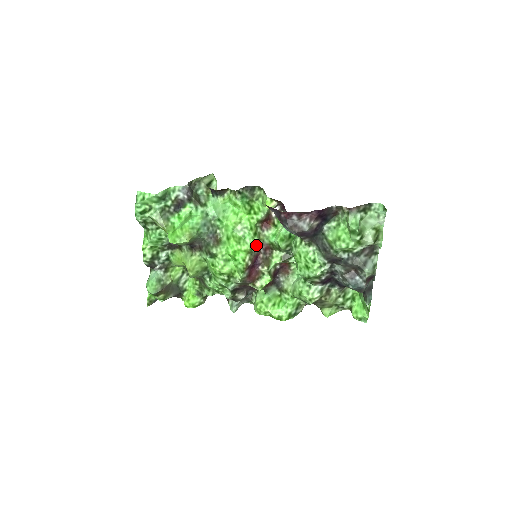
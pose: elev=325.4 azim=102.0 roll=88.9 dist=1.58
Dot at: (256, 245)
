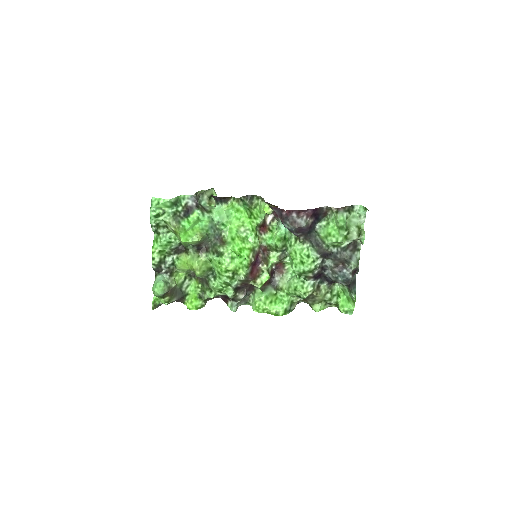
Dot at: (257, 245)
